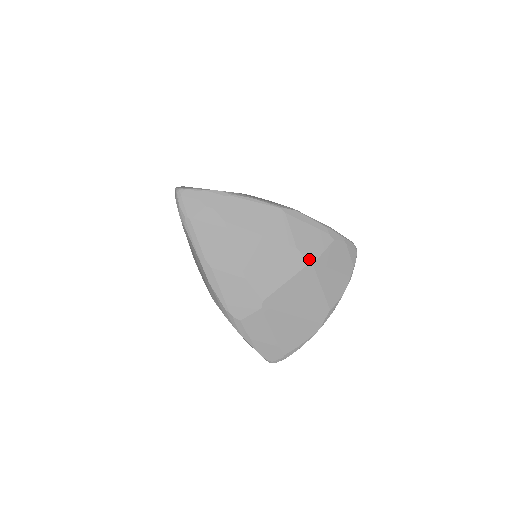
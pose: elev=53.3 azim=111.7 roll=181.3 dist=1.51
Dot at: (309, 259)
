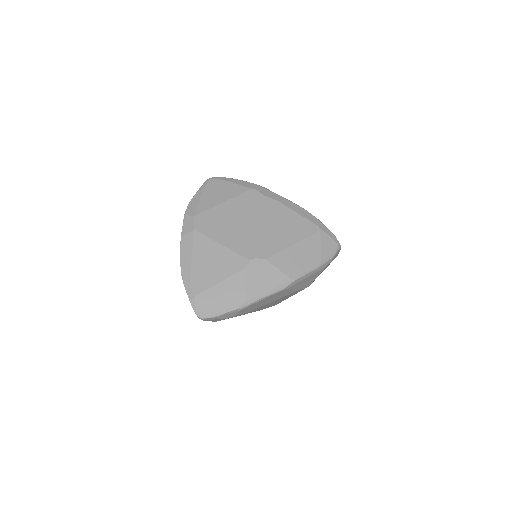
Dot at: occluded
